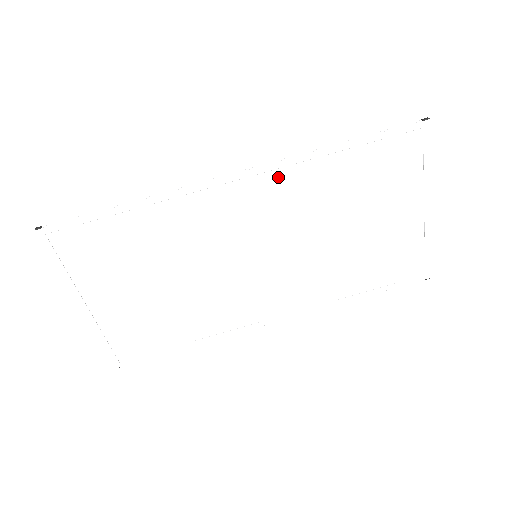
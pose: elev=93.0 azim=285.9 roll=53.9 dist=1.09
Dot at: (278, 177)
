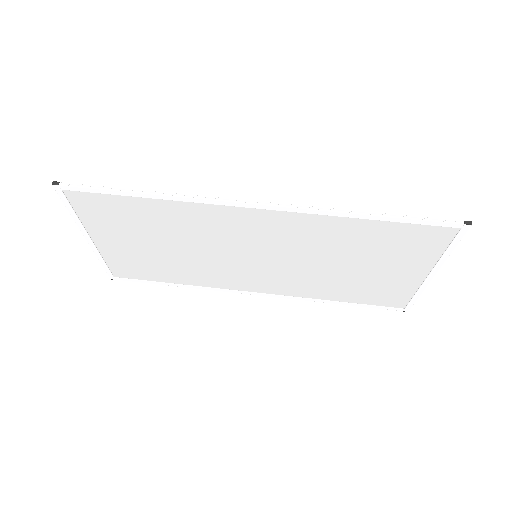
Dot at: (299, 217)
